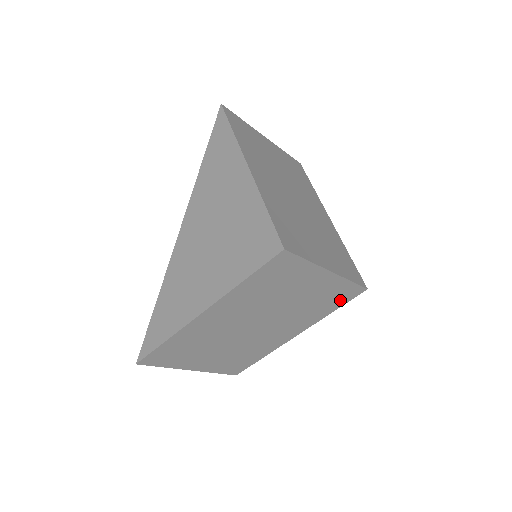
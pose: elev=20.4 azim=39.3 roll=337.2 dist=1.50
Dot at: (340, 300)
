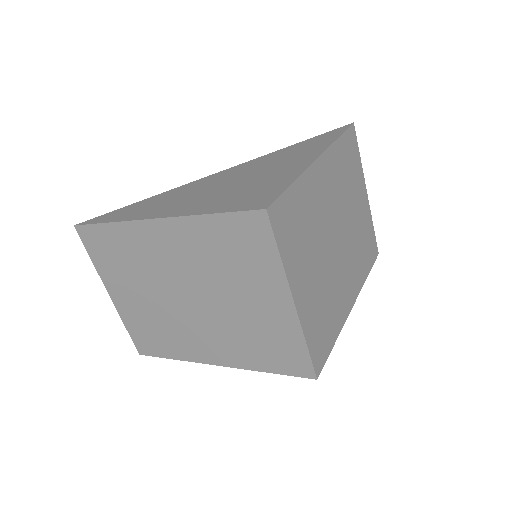
Dot at: (282, 362)
